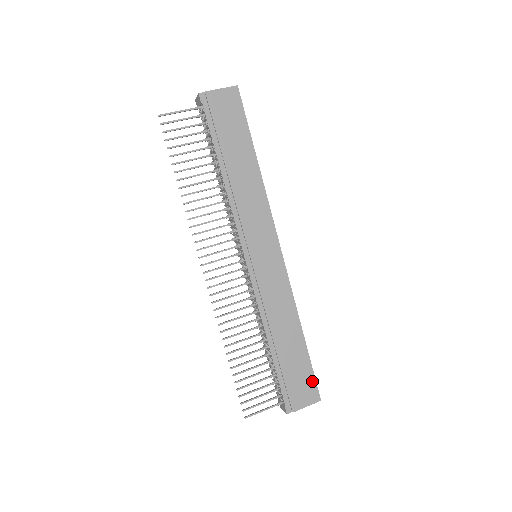
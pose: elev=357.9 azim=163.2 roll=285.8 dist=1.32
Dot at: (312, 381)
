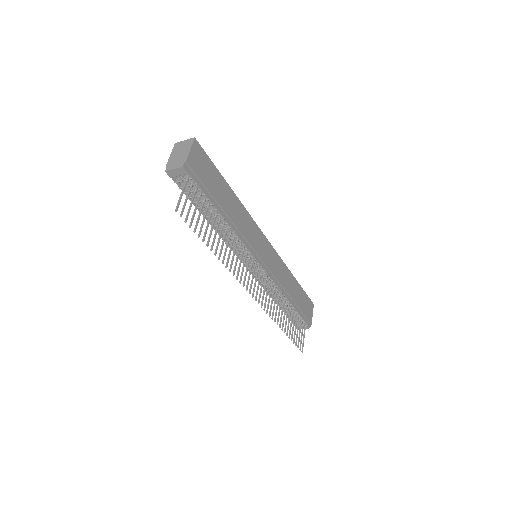
Dot at: (308, 299)
